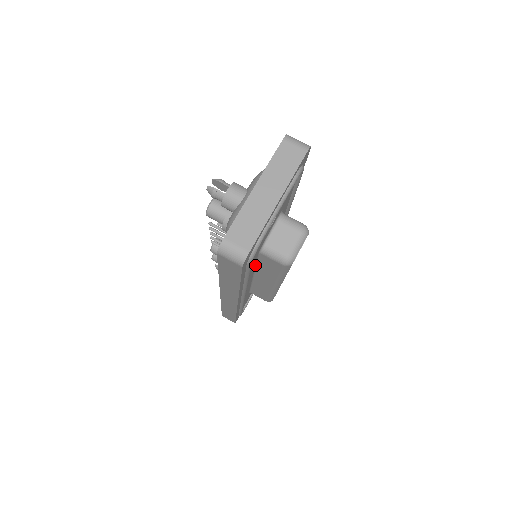
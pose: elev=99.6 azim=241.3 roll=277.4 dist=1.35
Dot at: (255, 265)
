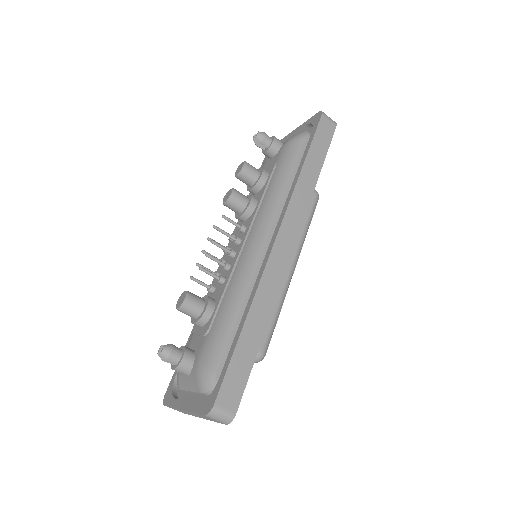
Dot at: occluded
